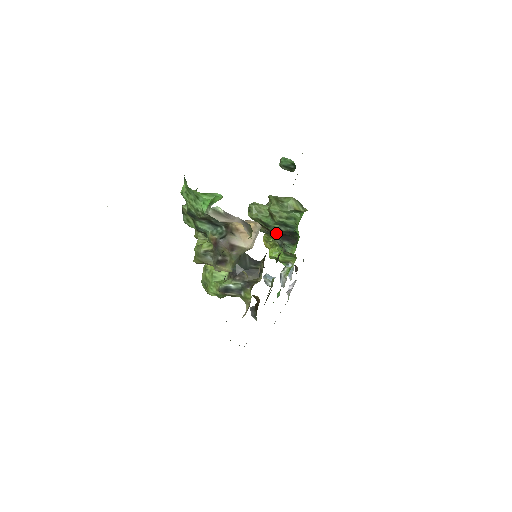
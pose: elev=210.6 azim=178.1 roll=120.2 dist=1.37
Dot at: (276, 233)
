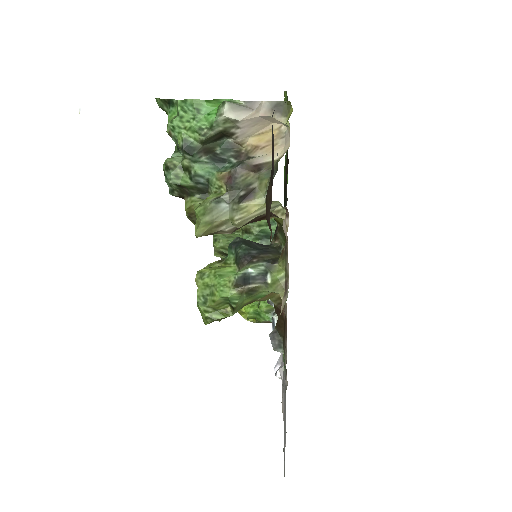
Dot at: occluded
